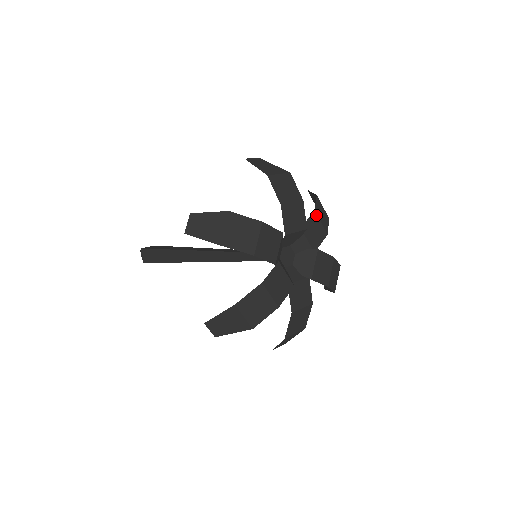
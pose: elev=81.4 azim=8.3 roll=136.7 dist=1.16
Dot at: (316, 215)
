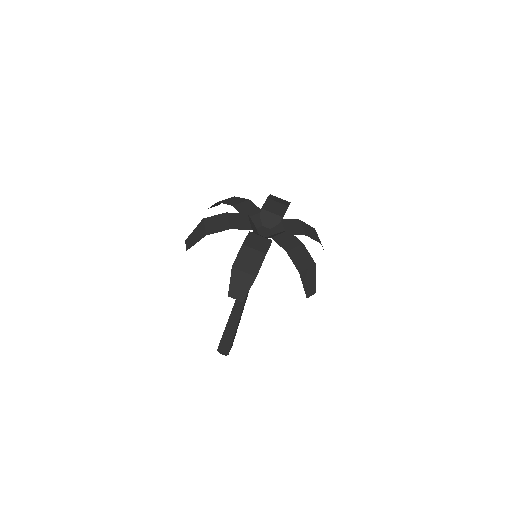
Dot at: (300, 222)
